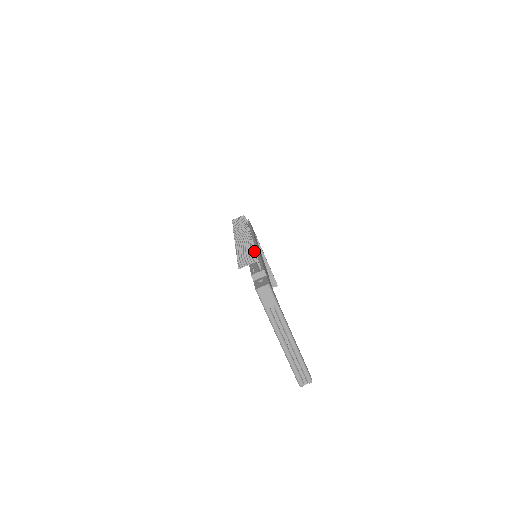
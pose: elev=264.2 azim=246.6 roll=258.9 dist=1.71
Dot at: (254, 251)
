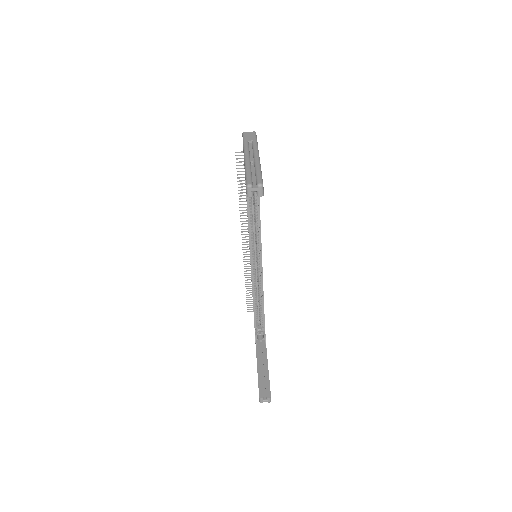
Dot at: occluded
